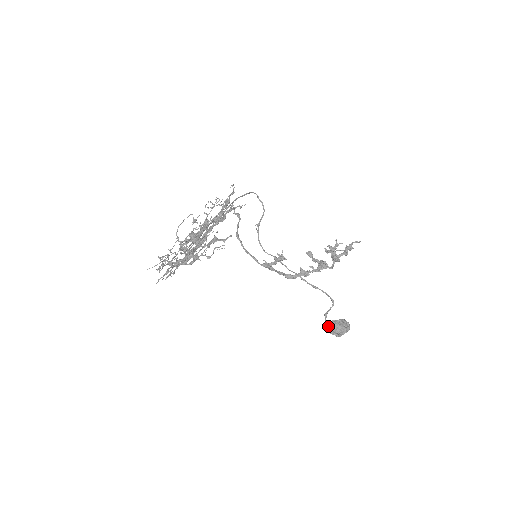
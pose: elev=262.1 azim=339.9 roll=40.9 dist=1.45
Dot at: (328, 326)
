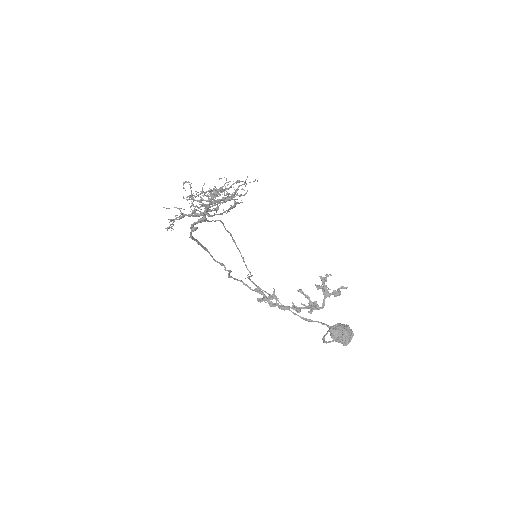
Dot at: (331, 327)
